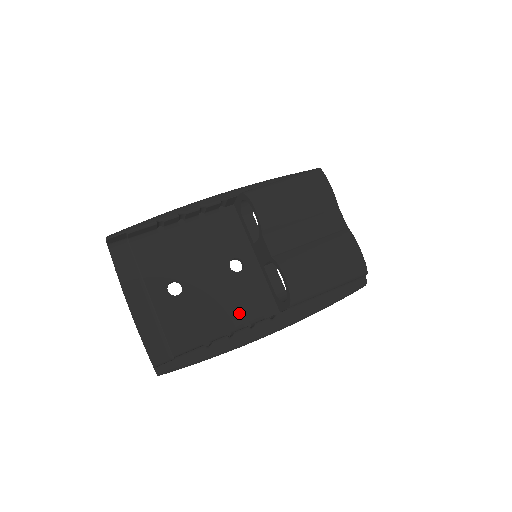
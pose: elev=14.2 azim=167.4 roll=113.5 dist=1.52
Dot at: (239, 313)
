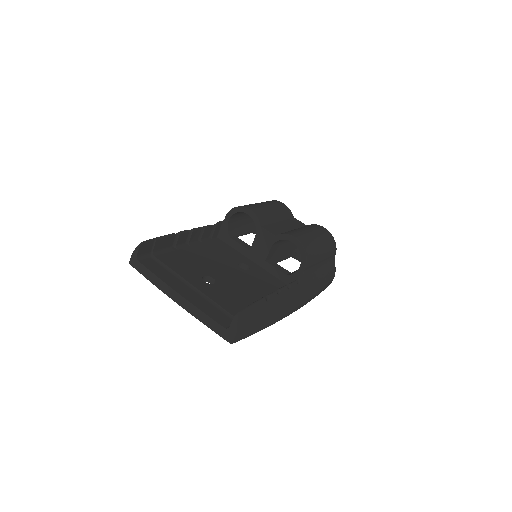
Dot at: (267, 292)
